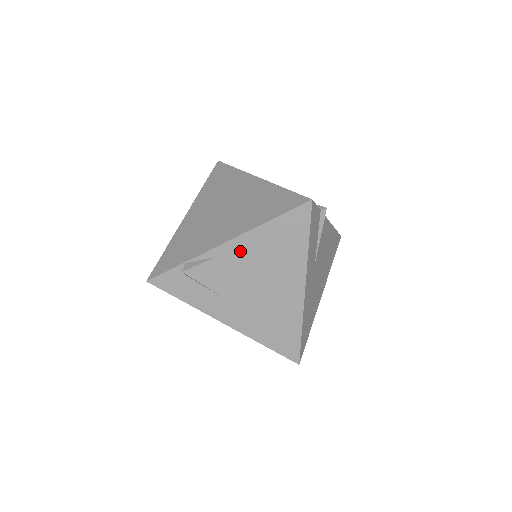
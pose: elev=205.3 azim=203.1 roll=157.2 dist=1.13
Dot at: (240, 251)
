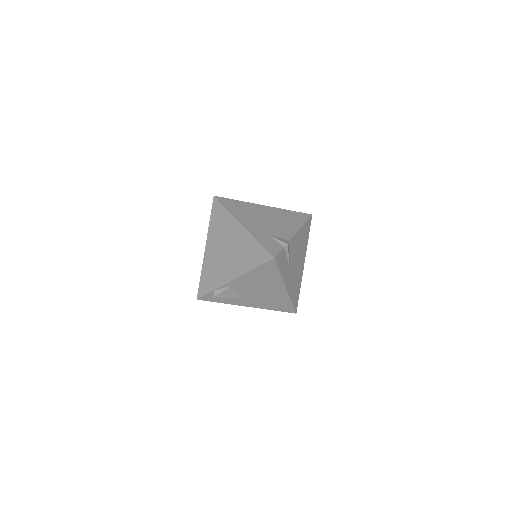
Dot at: (243, 282)
